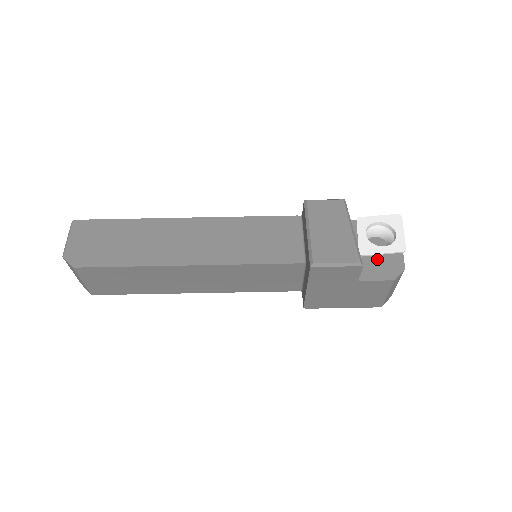
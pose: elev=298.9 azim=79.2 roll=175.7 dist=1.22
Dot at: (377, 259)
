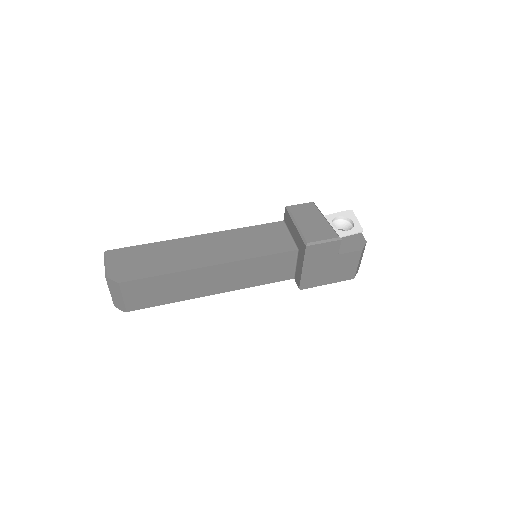
Dot at: (346, 239)
